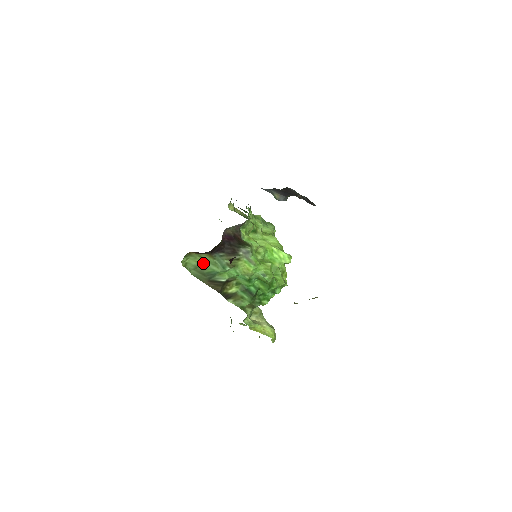
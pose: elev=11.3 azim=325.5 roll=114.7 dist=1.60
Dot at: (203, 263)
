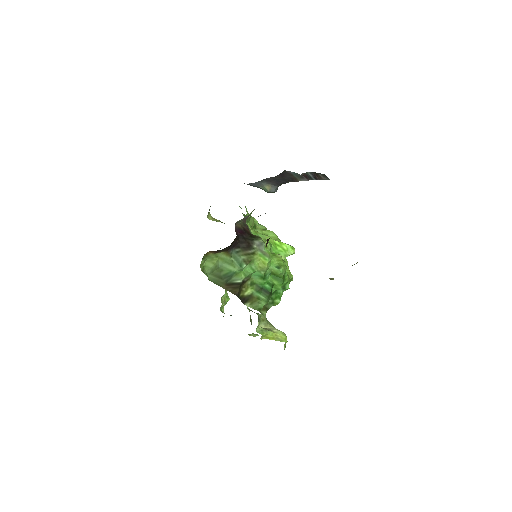
Dot at: (219, 264)
